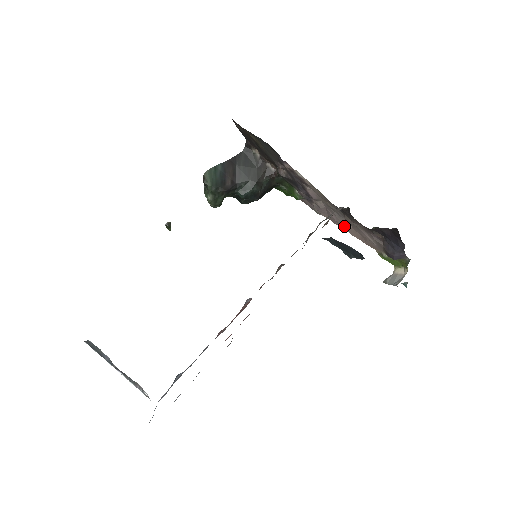
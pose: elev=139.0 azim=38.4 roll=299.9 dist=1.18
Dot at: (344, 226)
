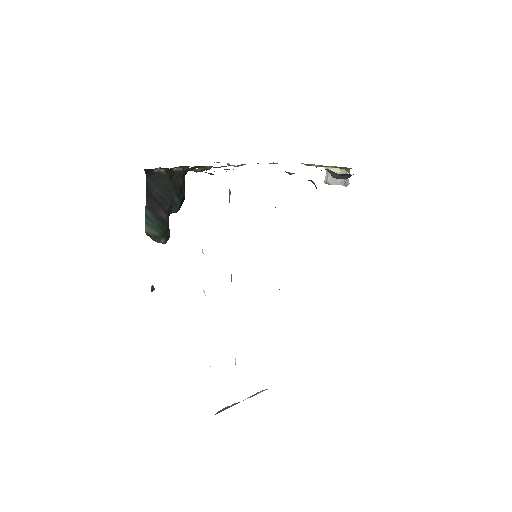
Dot at: occluded
